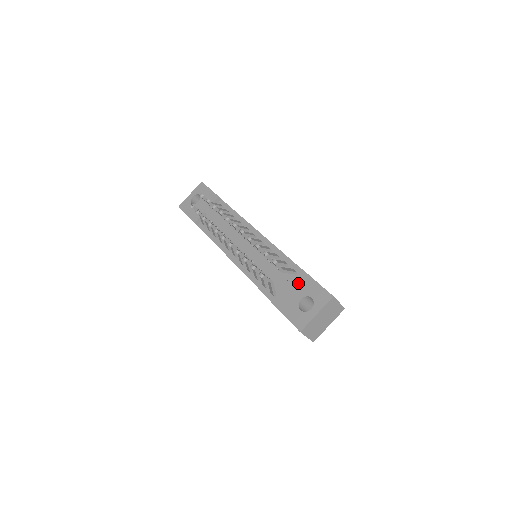
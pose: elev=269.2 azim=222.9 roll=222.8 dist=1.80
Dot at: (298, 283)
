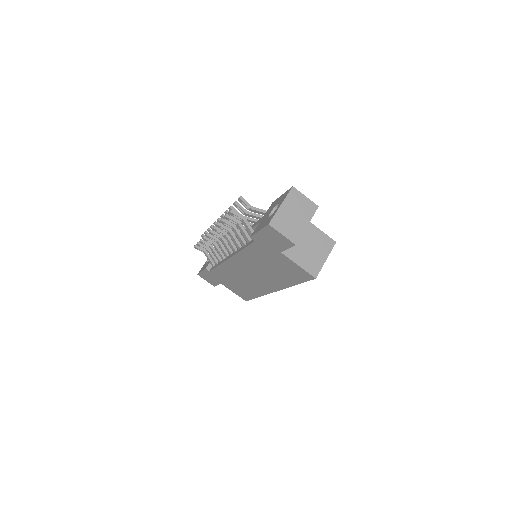
Dot at: (269, 210)
